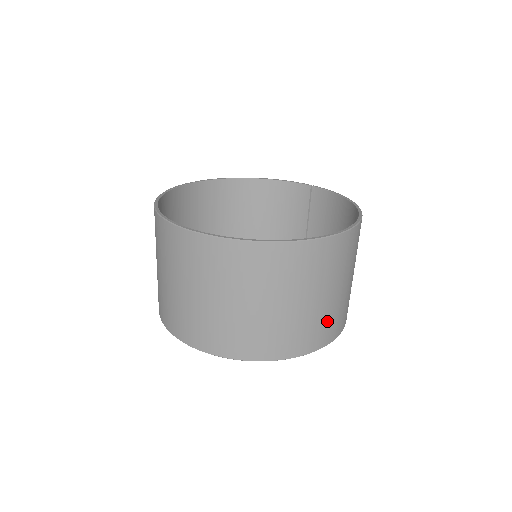
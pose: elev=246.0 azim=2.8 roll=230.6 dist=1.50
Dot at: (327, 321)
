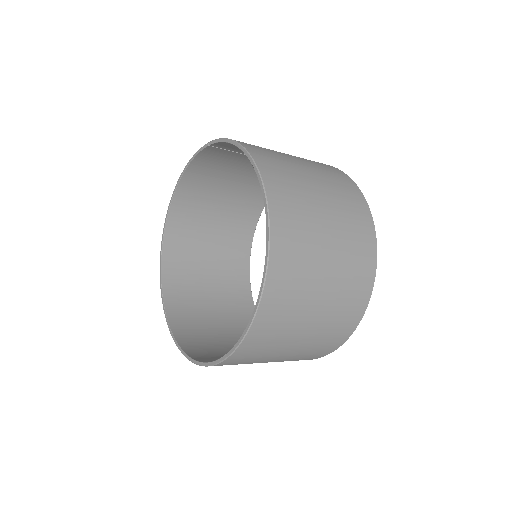
Dot at: (352, 275)
